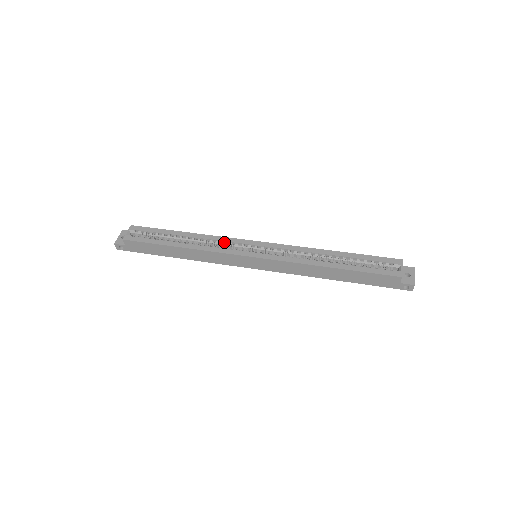
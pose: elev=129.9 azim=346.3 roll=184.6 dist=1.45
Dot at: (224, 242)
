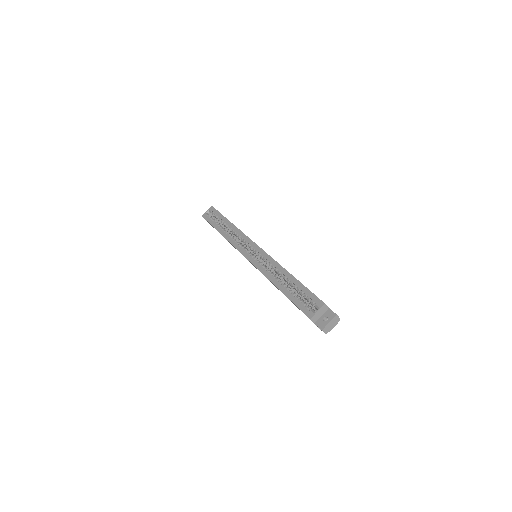
Dot at: (241, 238)
